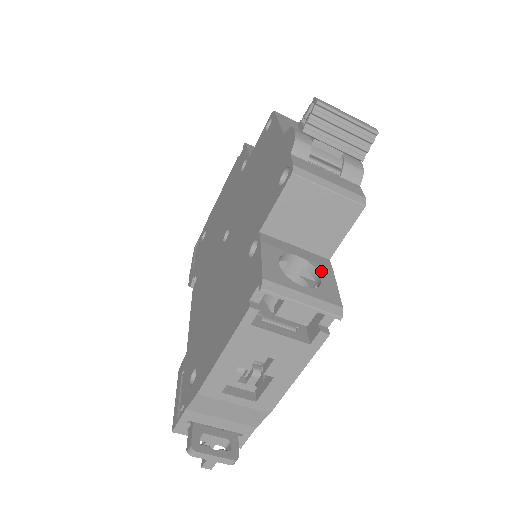
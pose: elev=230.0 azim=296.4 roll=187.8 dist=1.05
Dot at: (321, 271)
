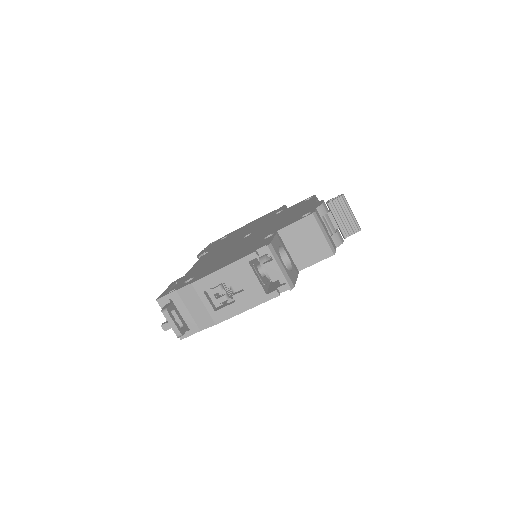
Dot at: (293, 269)
